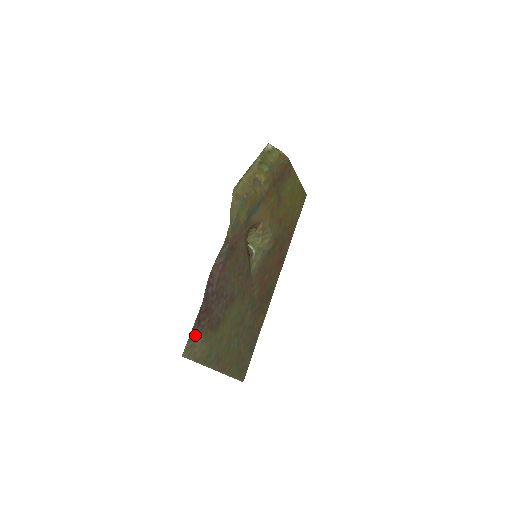
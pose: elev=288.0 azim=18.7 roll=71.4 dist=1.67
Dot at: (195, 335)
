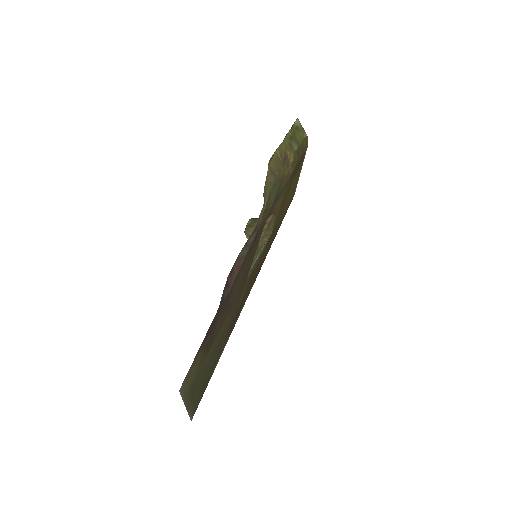
Dot at: (196, 358)
